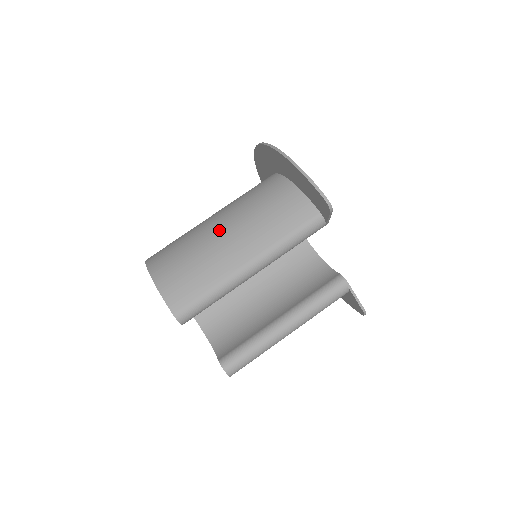
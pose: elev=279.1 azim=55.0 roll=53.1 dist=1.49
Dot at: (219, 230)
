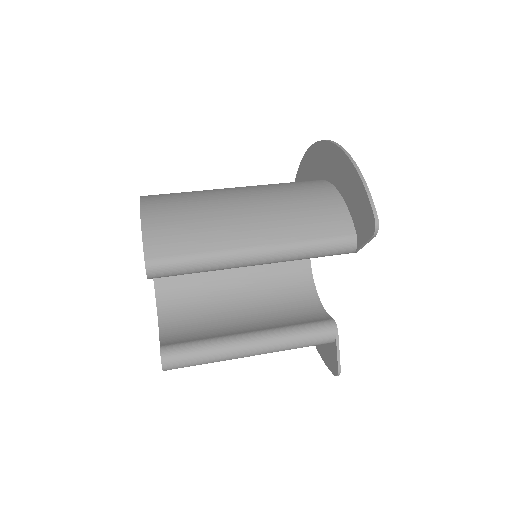
Dot at: (239, 200)
